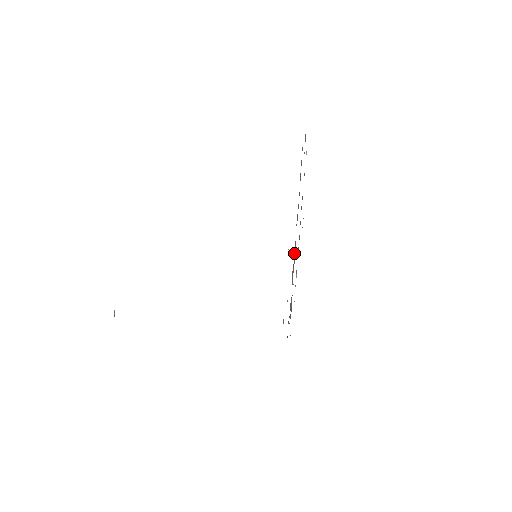
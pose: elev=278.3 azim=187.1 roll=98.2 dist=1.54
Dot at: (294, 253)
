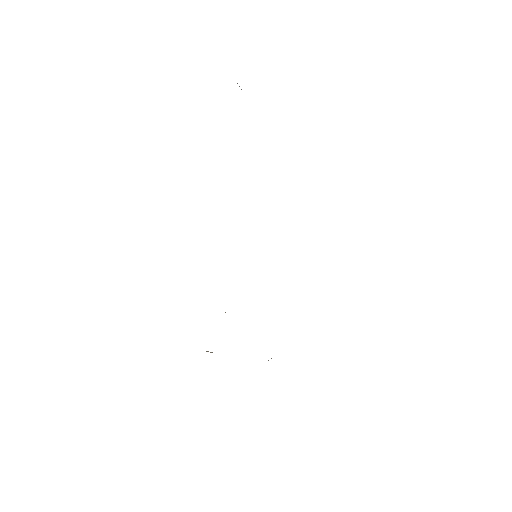
Dot at: occluded
